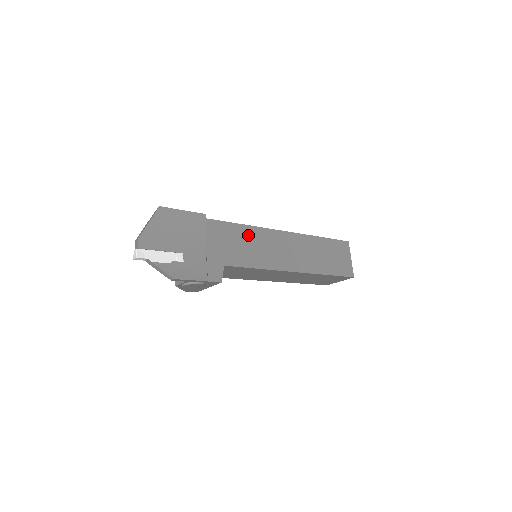
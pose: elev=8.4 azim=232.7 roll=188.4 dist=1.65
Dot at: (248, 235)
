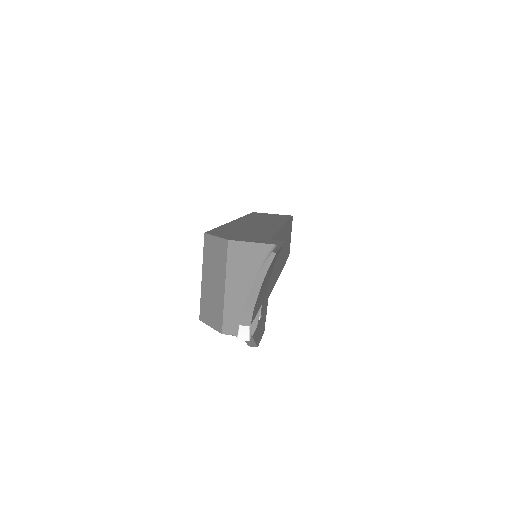
Dot at: occluded
